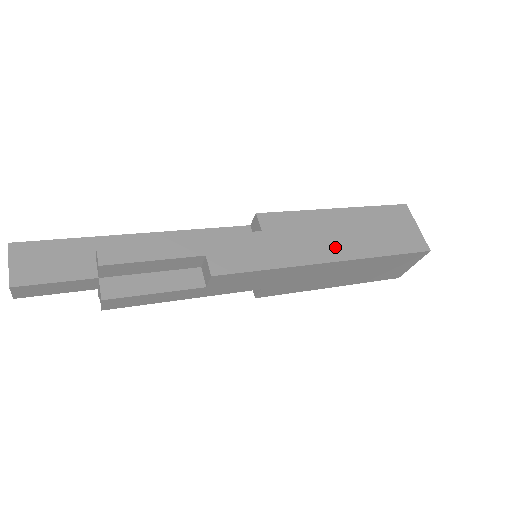
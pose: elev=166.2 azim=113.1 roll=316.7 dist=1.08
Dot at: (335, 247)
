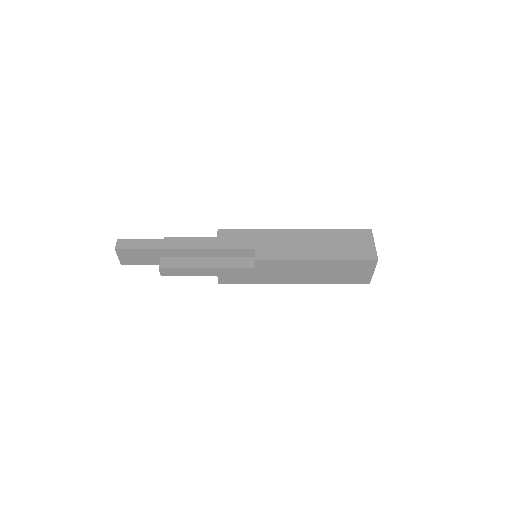
Dot at: (300, 278)
